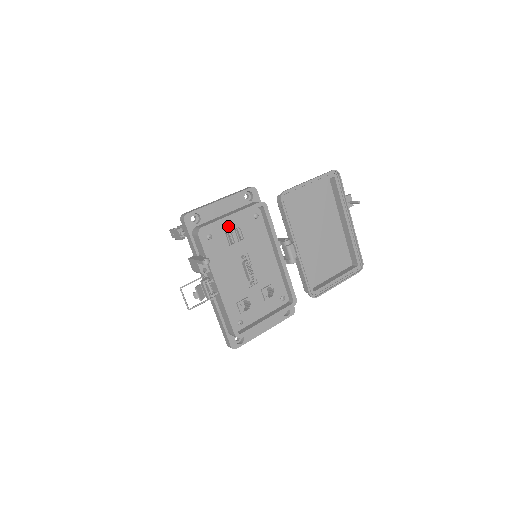
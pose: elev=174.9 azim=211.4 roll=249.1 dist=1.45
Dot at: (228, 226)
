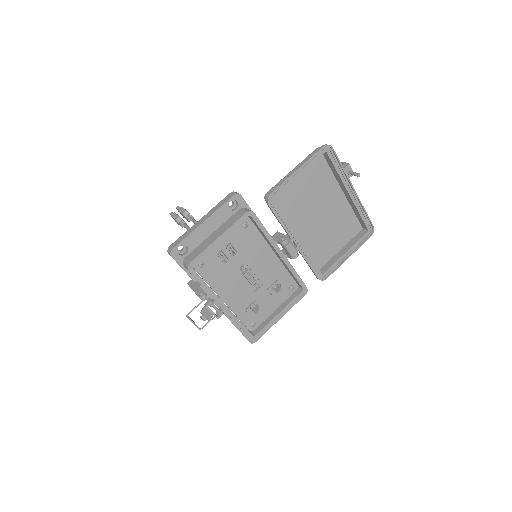
Dot at: (218, 247)
